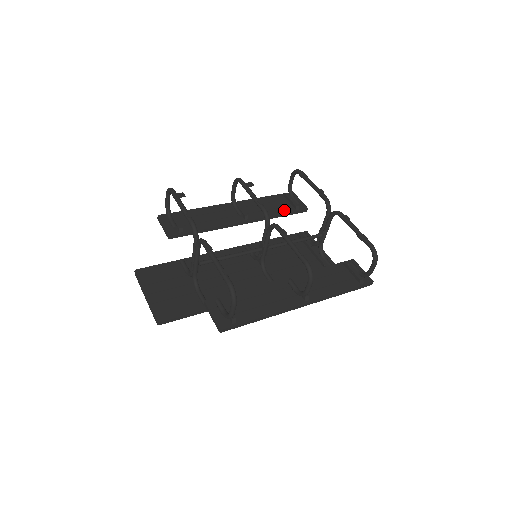
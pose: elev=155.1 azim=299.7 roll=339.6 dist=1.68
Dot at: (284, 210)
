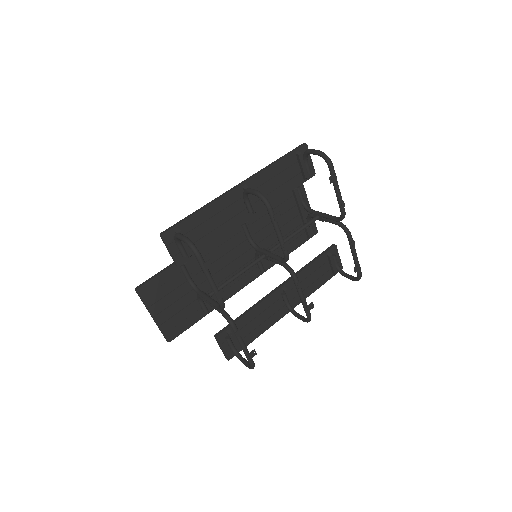
Dot at: (292, 184)
